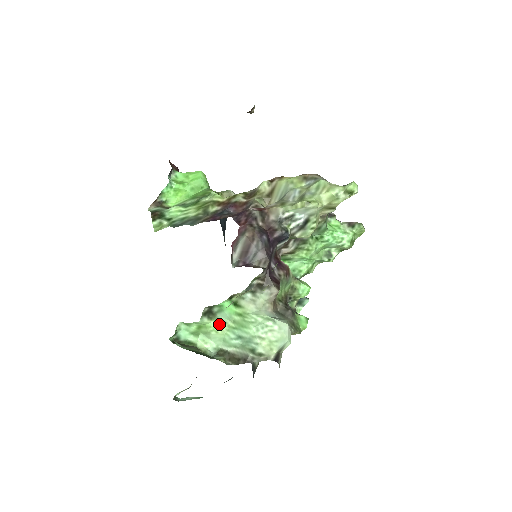
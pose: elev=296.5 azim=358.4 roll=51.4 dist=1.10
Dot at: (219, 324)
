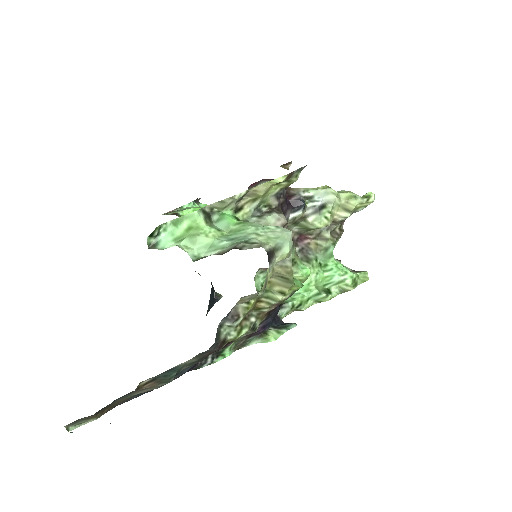
Dot at: (213, 229)
